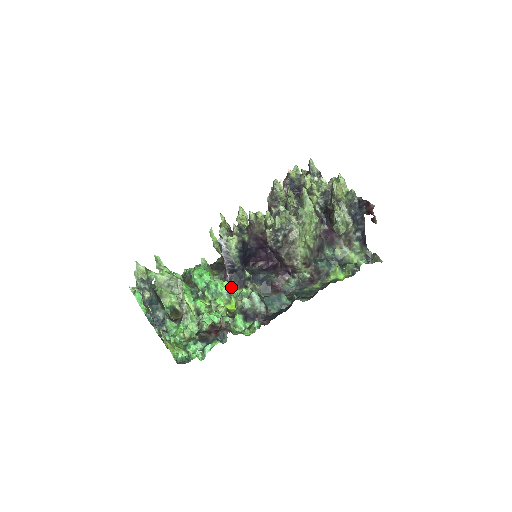
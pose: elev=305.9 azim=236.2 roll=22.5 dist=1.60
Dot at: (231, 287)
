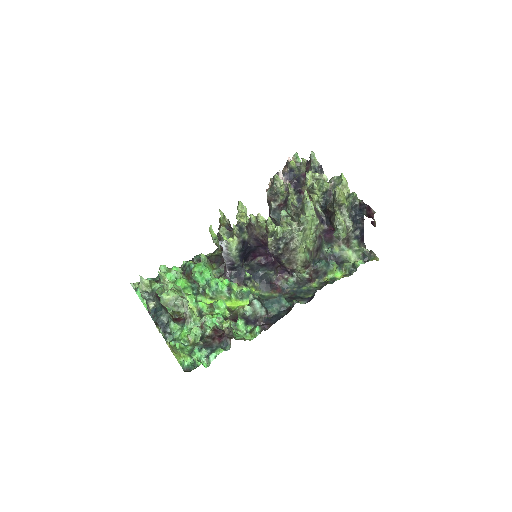
Dot at: (231, 286)
